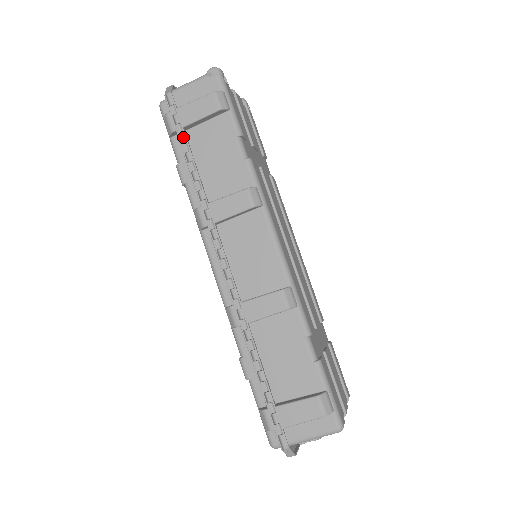
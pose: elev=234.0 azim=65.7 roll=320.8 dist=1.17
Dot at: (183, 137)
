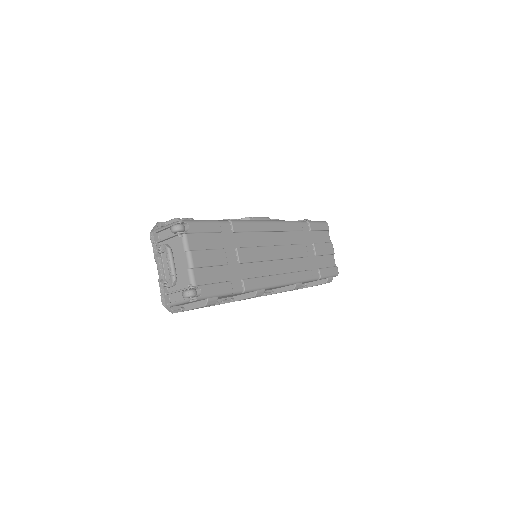
Dot at: occluded
